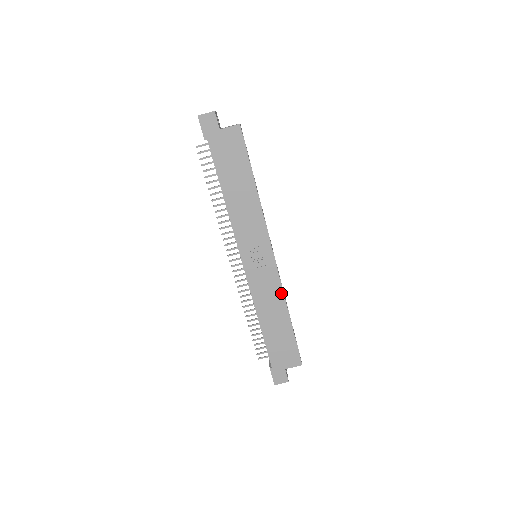
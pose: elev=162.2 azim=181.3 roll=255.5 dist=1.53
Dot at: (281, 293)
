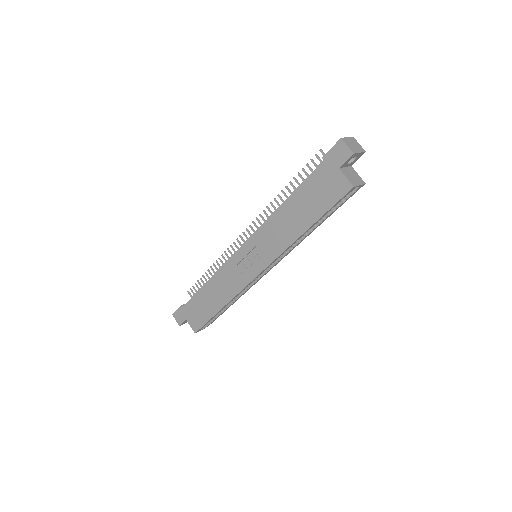
Dot at: (235, 293)
